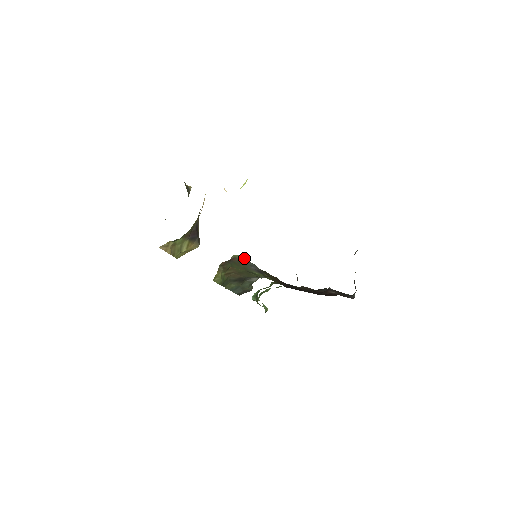
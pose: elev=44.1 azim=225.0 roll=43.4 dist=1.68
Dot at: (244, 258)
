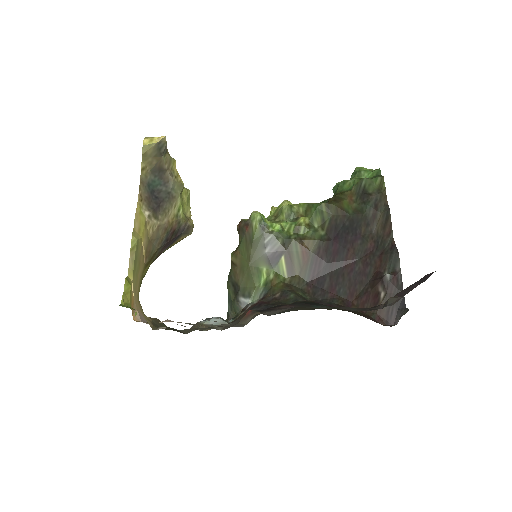
Dot at: (260, 227)
